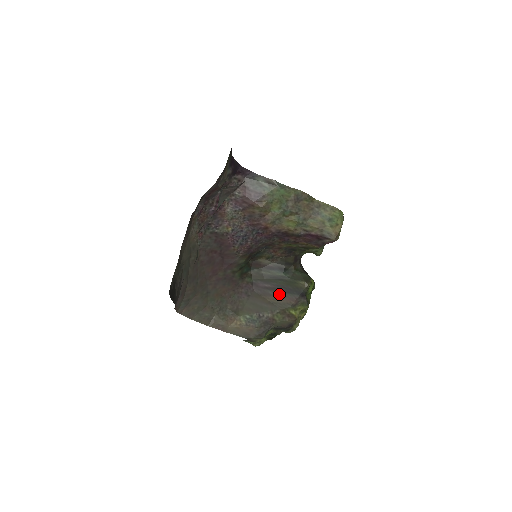
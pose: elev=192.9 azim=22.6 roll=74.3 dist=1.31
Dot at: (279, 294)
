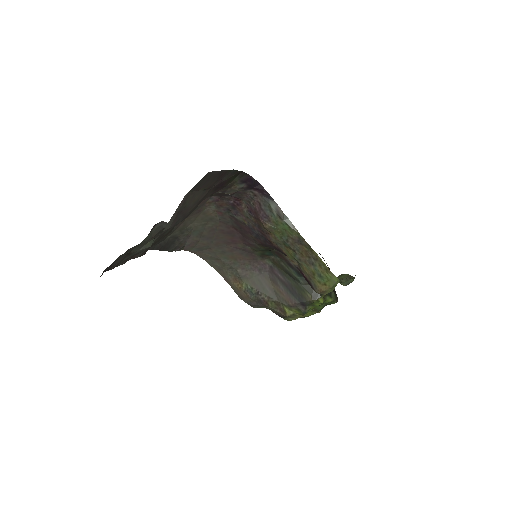
Dot at: (284, 289)
